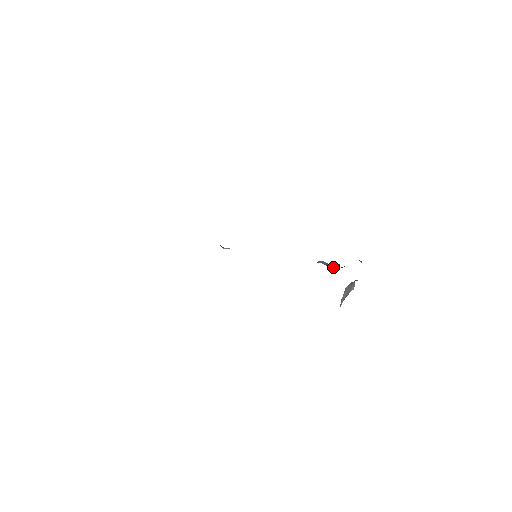
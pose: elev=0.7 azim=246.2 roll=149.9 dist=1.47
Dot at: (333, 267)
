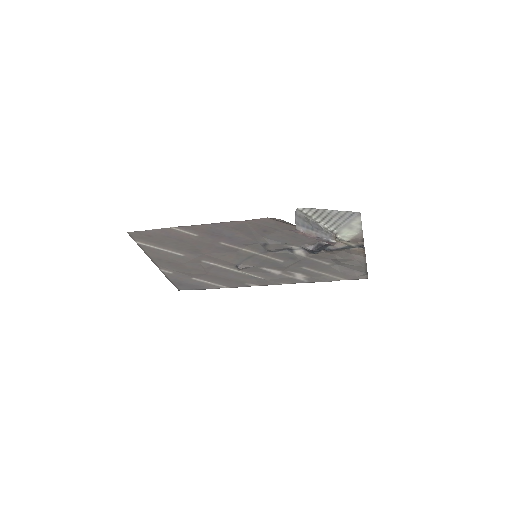
Dot at: (322, 244)
